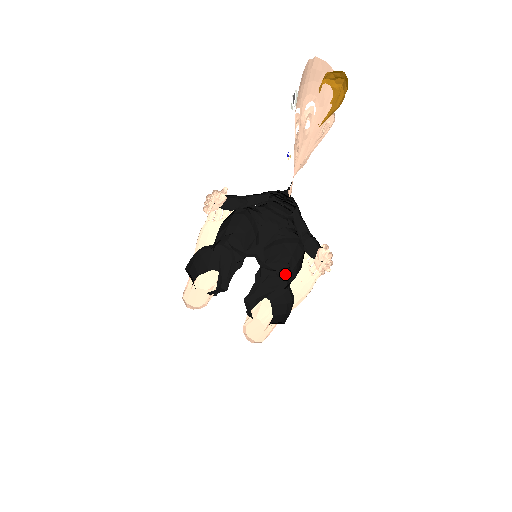
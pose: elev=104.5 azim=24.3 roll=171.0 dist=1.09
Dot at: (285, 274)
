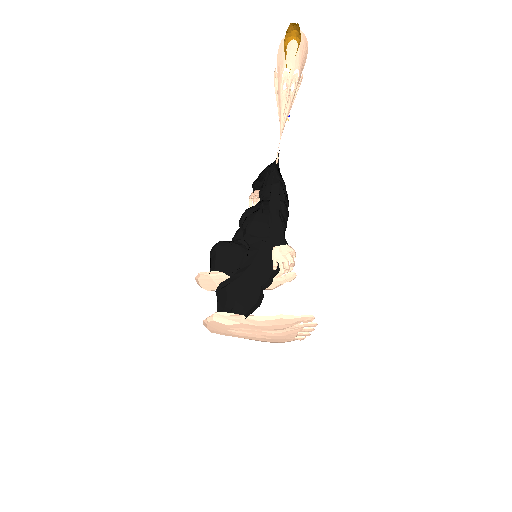
Dot at: occluded
